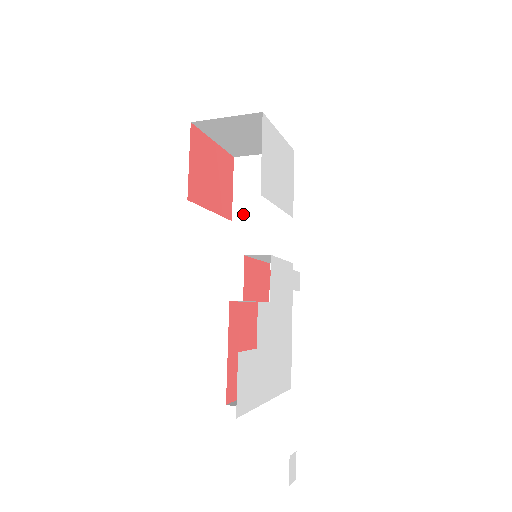
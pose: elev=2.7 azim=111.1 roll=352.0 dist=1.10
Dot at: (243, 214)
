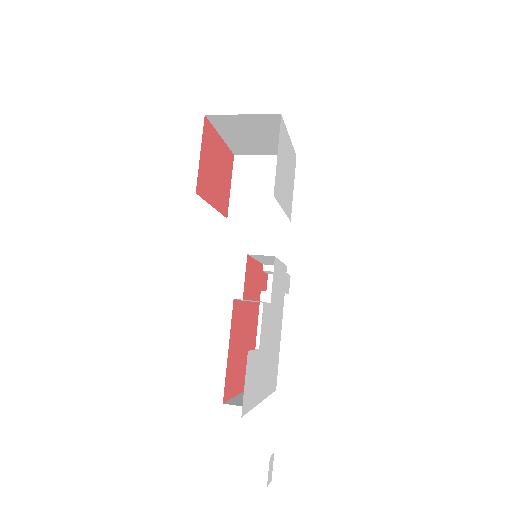
Dot at: (239, 213)
